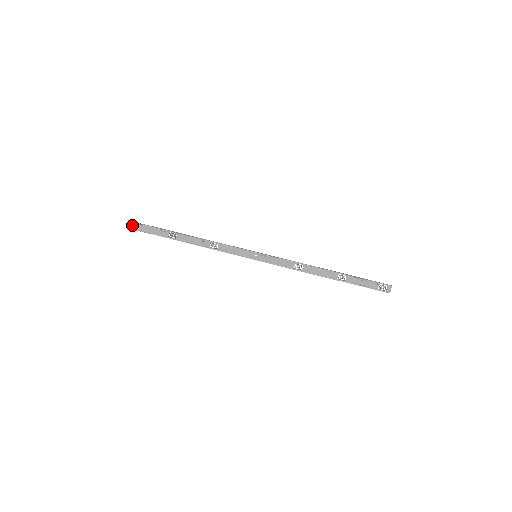
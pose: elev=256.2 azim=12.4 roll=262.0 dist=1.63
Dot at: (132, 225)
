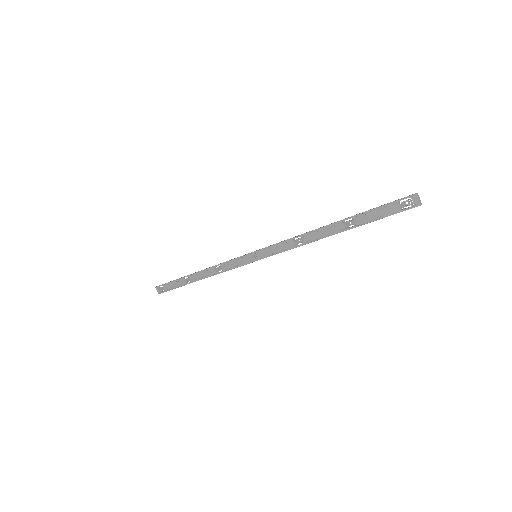
Dot at: (159, 289)
